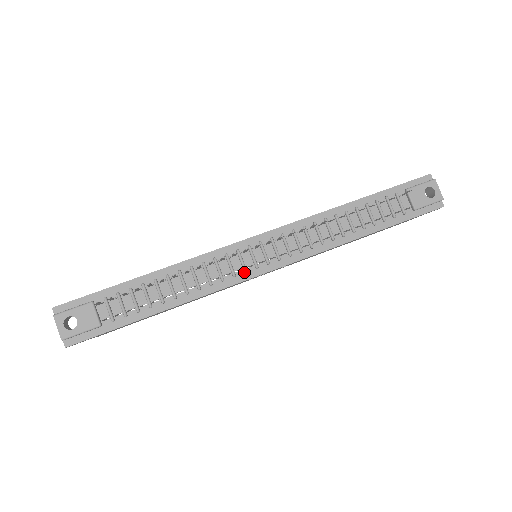
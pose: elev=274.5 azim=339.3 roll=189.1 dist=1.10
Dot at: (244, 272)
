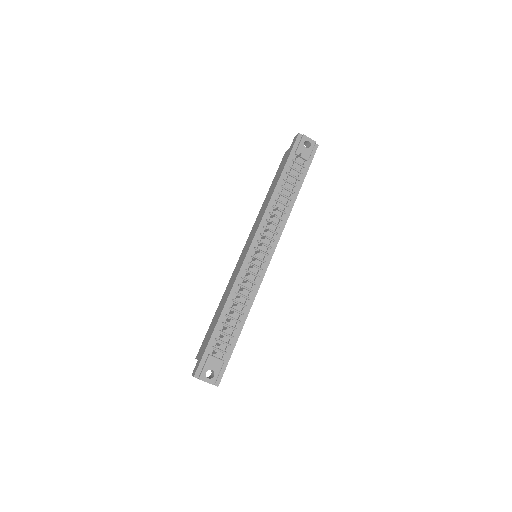
Dot at: (261, 270)
